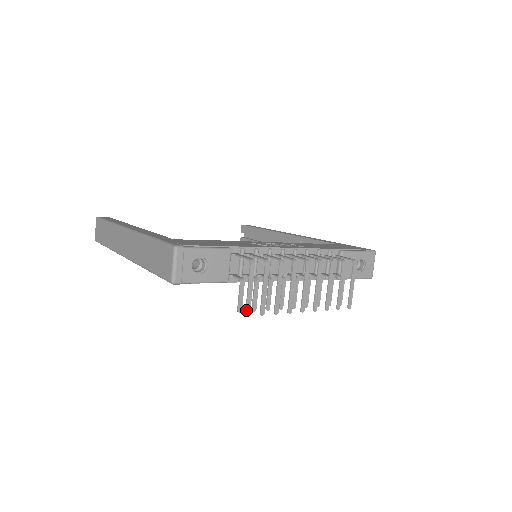
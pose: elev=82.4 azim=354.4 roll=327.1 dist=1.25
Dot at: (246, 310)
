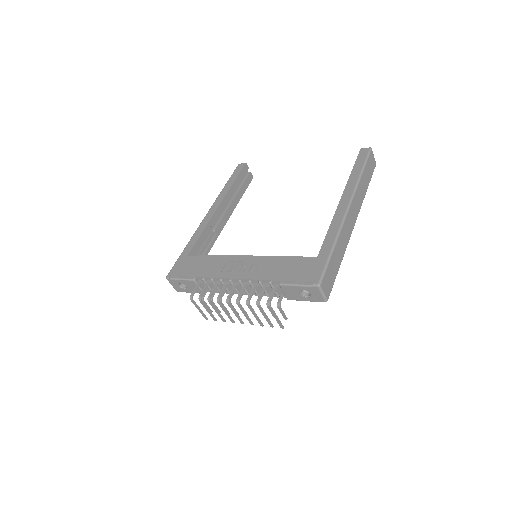
Dot at: (204, 317)
